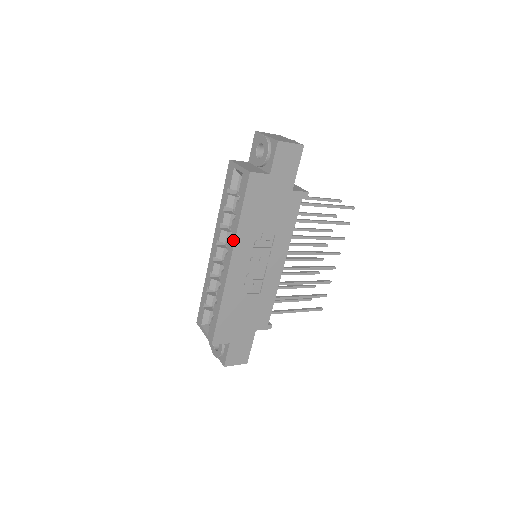
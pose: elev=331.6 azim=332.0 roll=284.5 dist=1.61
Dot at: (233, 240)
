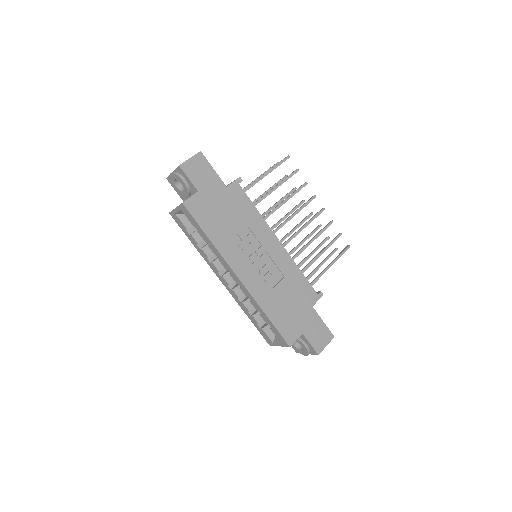
Dot at: (222, 259)
